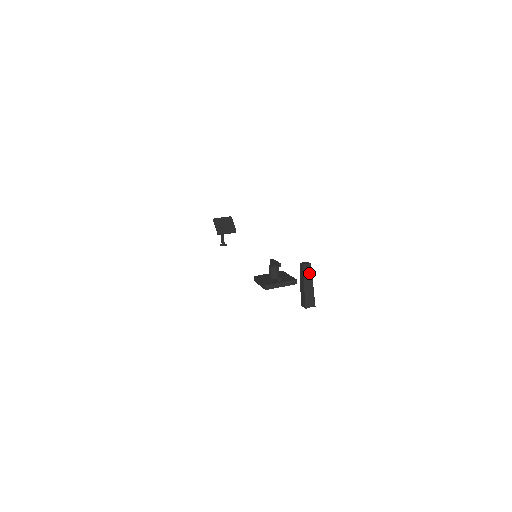
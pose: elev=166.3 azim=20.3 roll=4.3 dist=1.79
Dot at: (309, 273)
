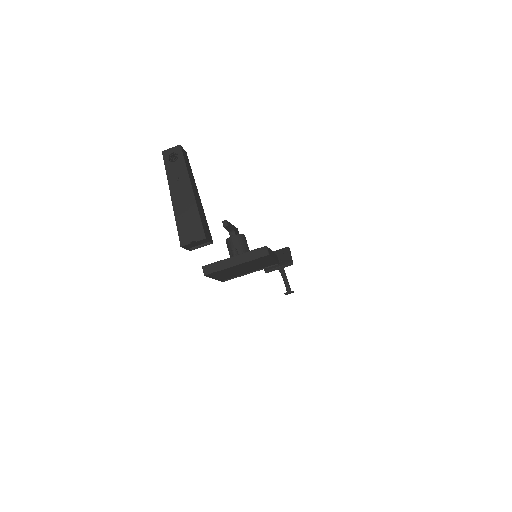
Dot at: (179, 166)
